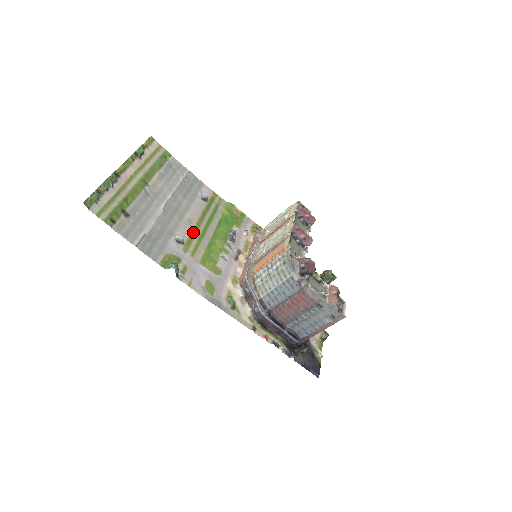
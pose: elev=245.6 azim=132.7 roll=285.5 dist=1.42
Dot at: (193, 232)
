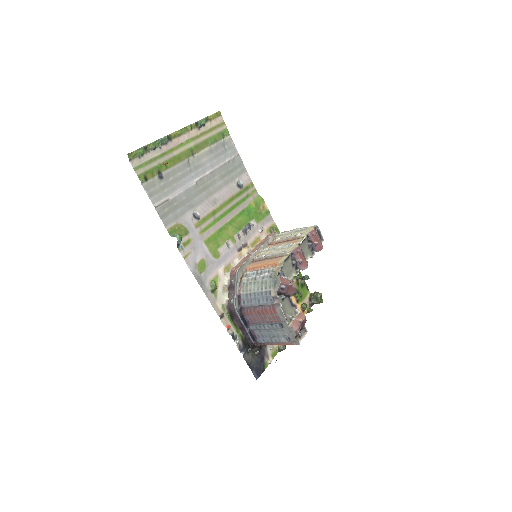
Dot at: (213, 212)
